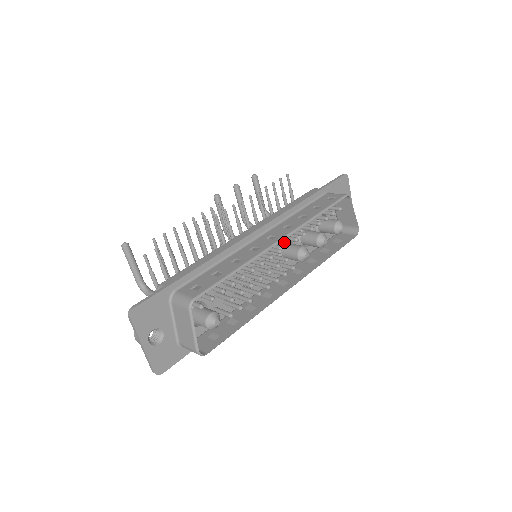
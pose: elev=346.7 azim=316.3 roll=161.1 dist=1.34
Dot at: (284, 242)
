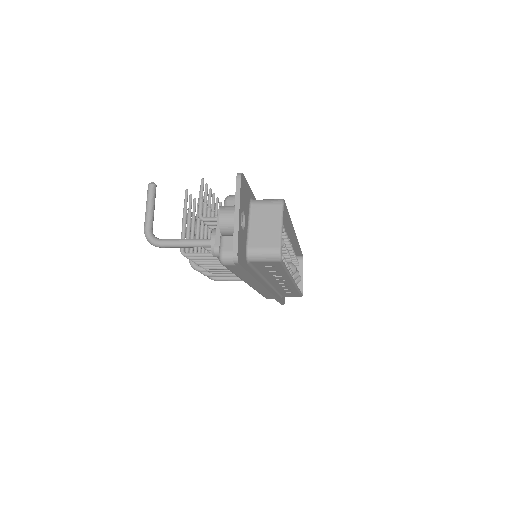
Dot at: occluded
